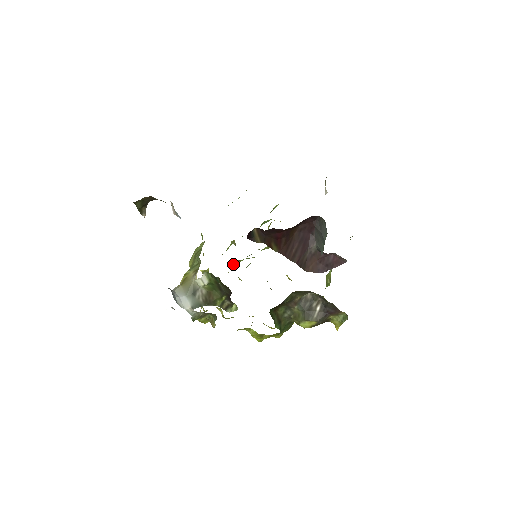
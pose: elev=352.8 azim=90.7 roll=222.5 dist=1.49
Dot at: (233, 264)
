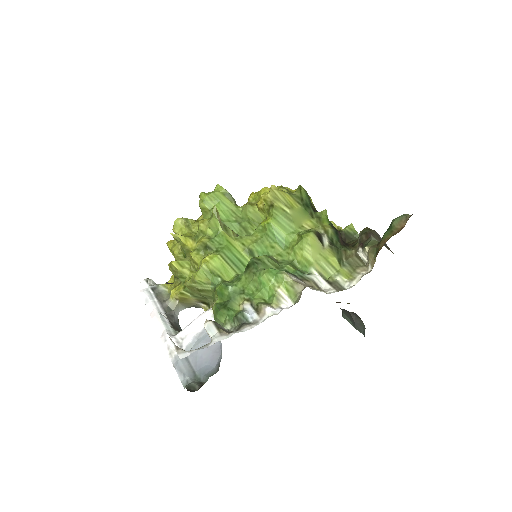
Dot at: (202, 205)
